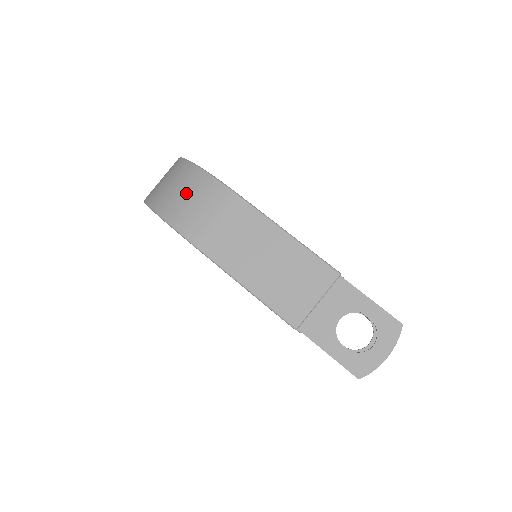
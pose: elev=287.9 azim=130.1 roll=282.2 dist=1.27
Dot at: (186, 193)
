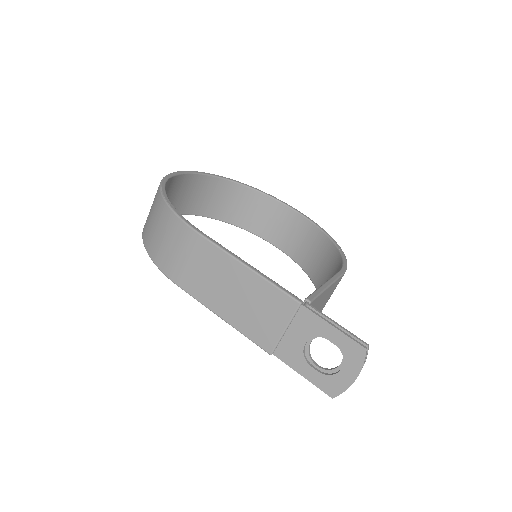
Dot at: (161, 232)
